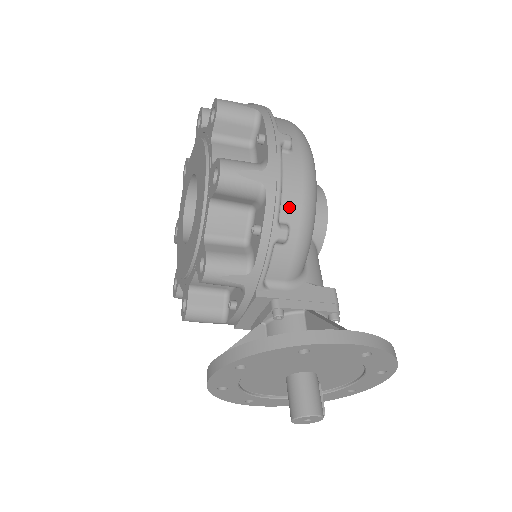
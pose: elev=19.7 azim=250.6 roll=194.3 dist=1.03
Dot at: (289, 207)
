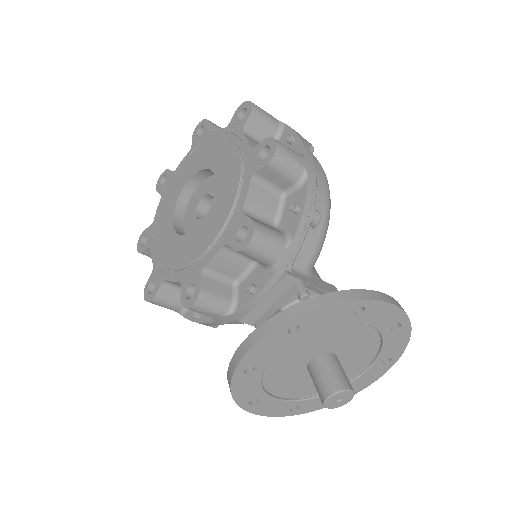
Dot at: (318, 197)
